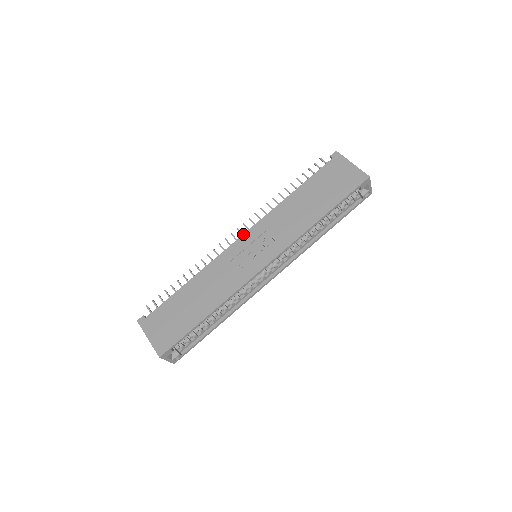
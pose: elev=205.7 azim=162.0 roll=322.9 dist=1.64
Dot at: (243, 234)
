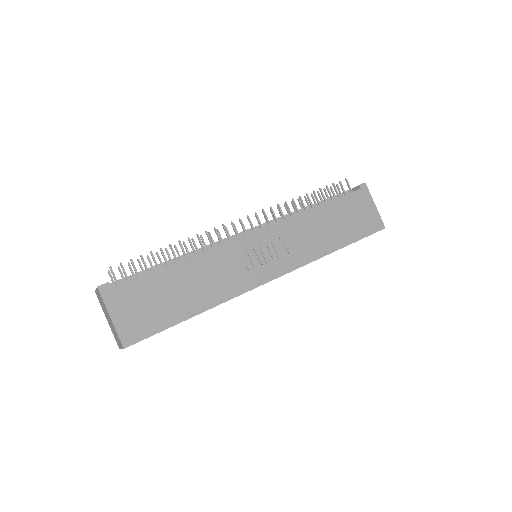
Dot at: (258, 229)
